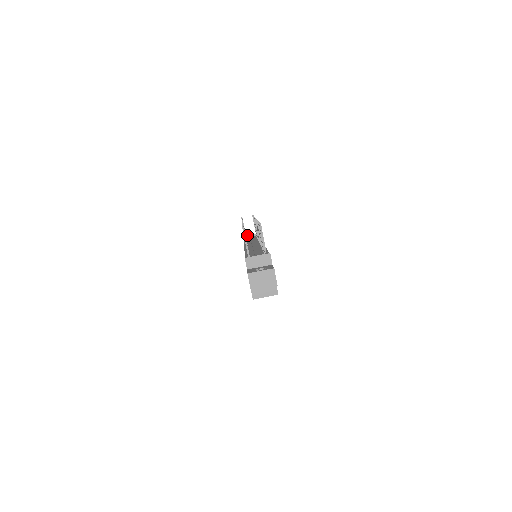
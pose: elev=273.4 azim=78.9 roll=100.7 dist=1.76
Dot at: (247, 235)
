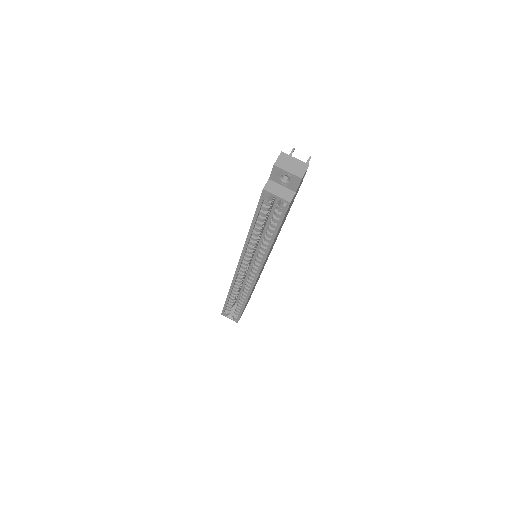
Dot at: occluded
